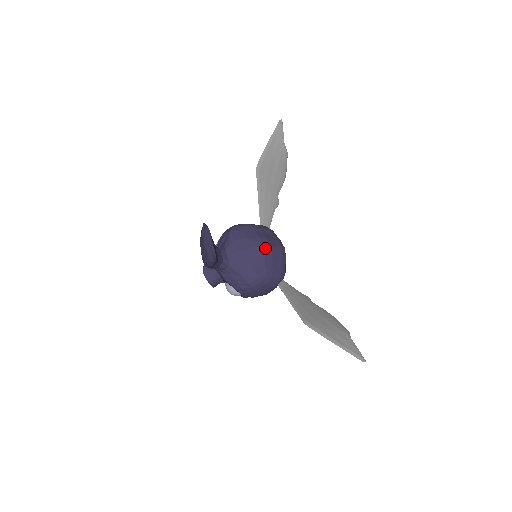
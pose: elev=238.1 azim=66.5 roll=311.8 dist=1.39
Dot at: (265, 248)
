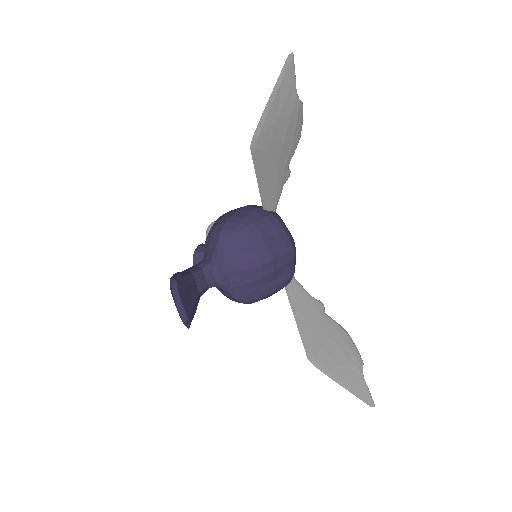
Dot at: (263, 268)
